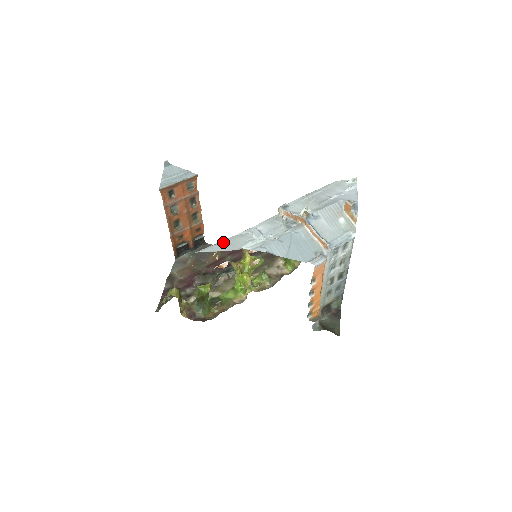
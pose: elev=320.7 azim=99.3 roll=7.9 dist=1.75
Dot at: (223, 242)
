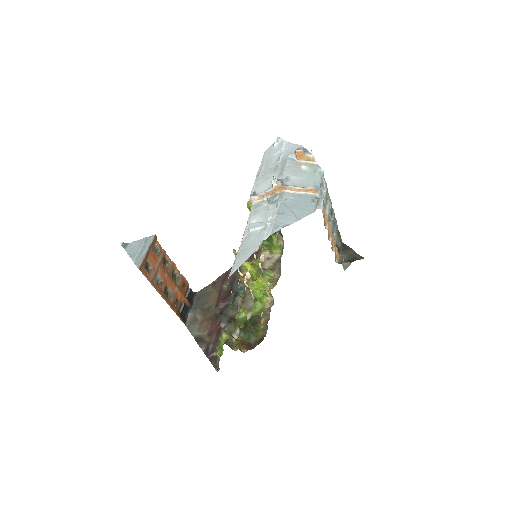
Dot at: (240, 253)
